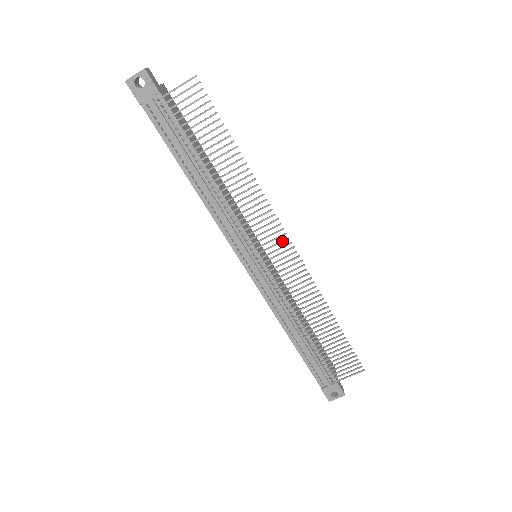
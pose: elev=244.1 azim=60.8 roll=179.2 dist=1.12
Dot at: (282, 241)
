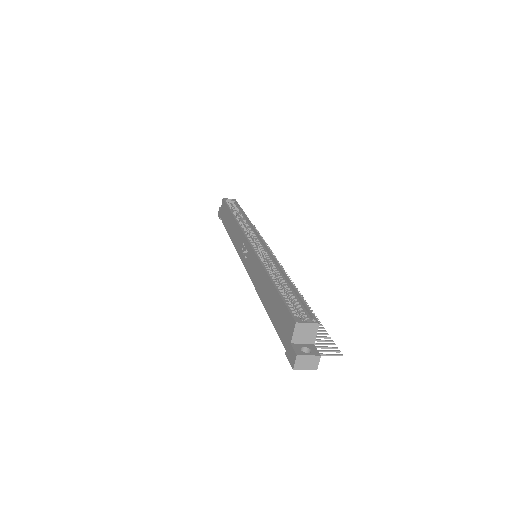
Dot at: occluded
